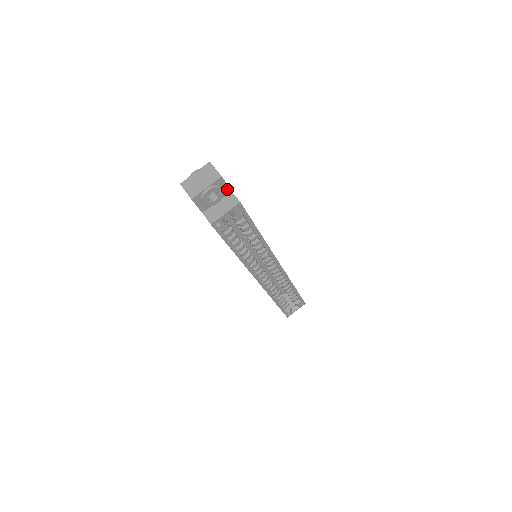
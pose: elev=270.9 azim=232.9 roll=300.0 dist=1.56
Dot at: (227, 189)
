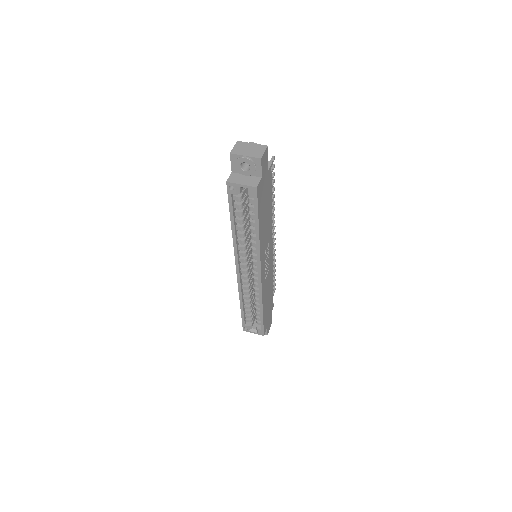
Dot at: (260, 173)
